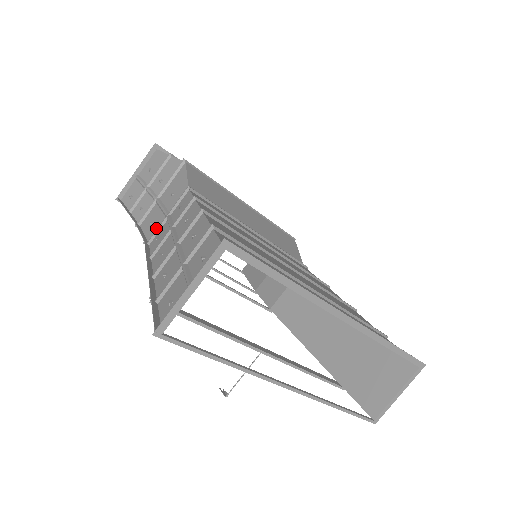
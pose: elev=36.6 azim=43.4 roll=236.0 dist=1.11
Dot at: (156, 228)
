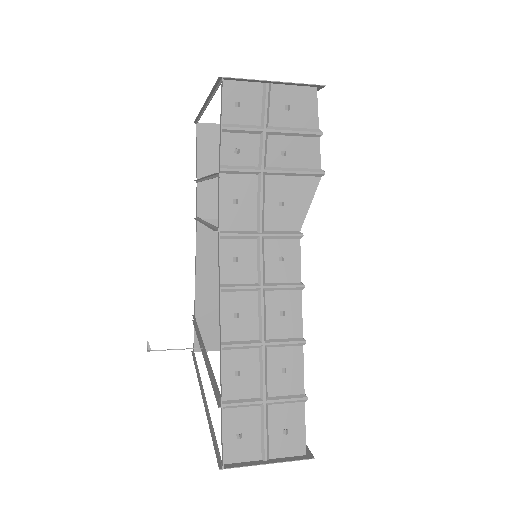
Dot at: (238, 223)
